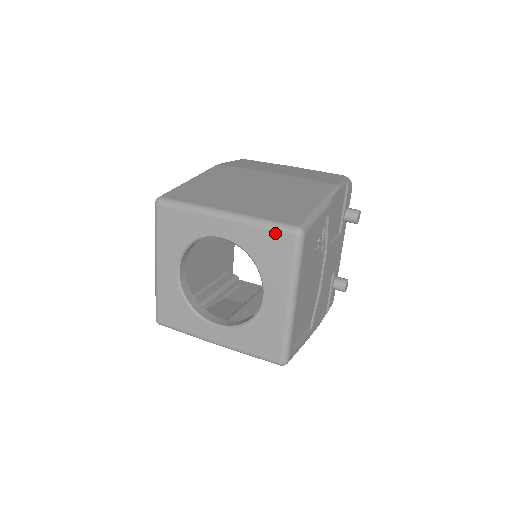
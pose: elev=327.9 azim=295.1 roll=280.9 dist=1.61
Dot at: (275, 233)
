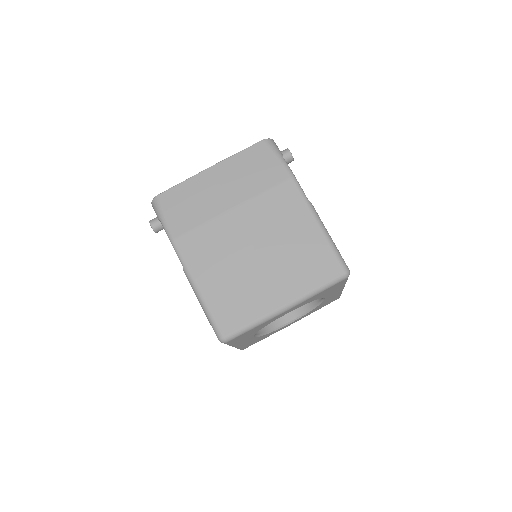
Dot at: occluded
